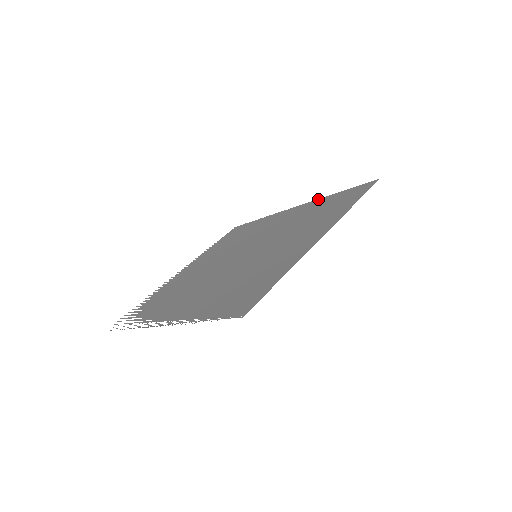
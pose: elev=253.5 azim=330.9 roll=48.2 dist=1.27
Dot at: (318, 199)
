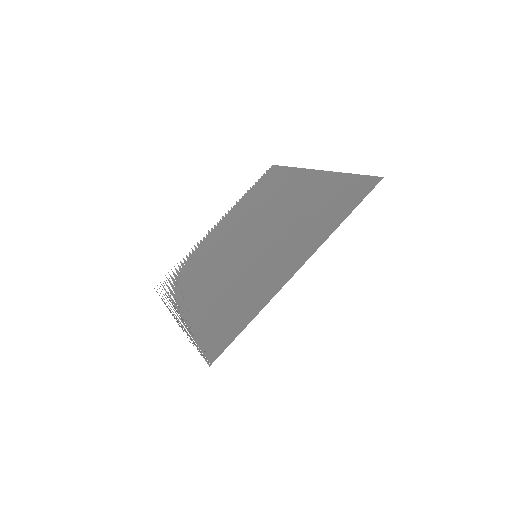
Dot at: (333, 172)
